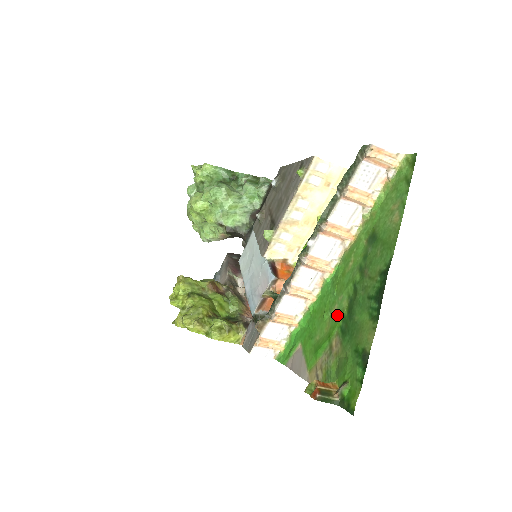
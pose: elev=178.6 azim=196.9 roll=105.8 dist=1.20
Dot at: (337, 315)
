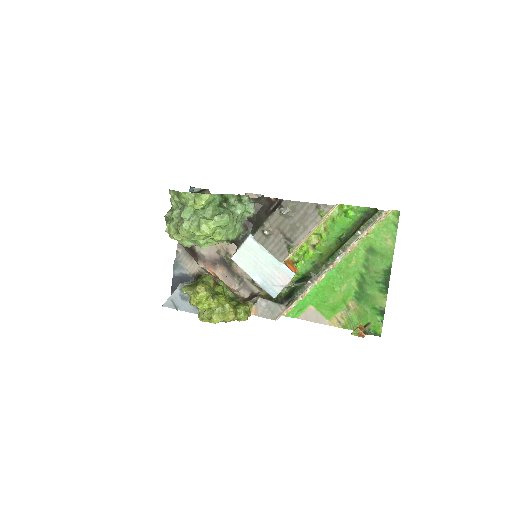
Dot at: (348, 290)
